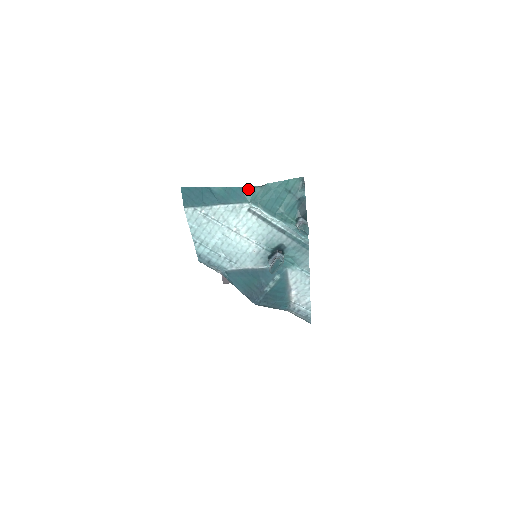
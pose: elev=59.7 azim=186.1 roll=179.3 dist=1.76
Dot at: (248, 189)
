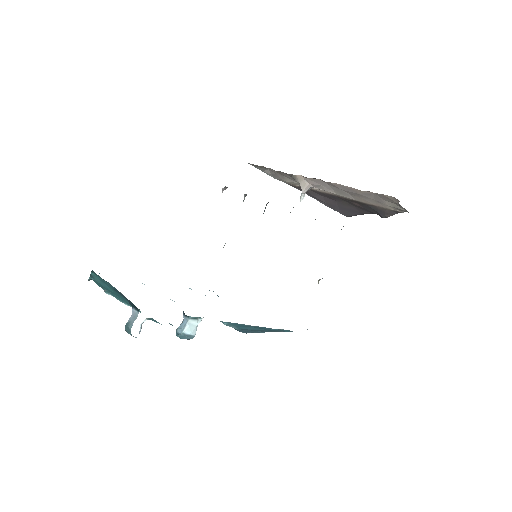
Dot at: occluded
